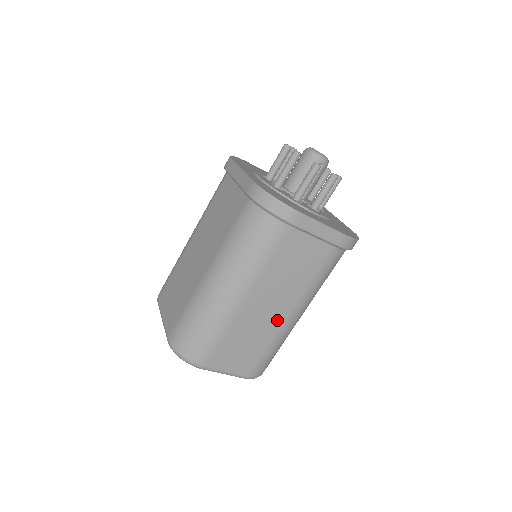
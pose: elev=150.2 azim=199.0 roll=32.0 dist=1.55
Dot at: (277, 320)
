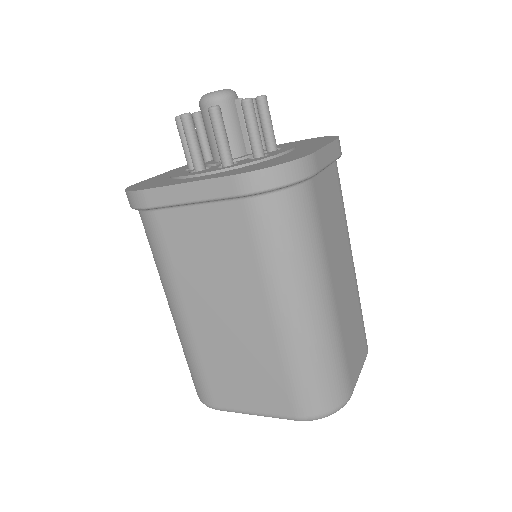
Dot at: (351, 280)
